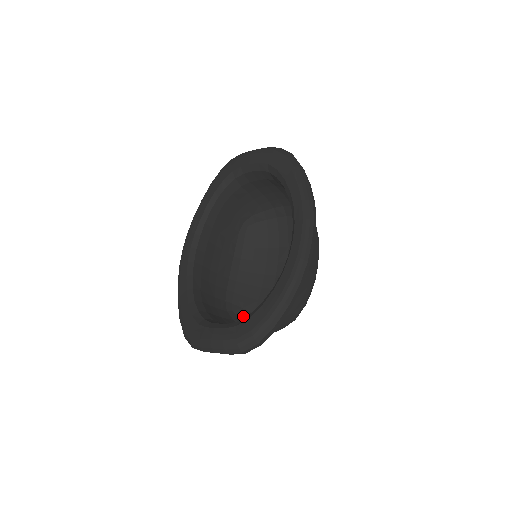
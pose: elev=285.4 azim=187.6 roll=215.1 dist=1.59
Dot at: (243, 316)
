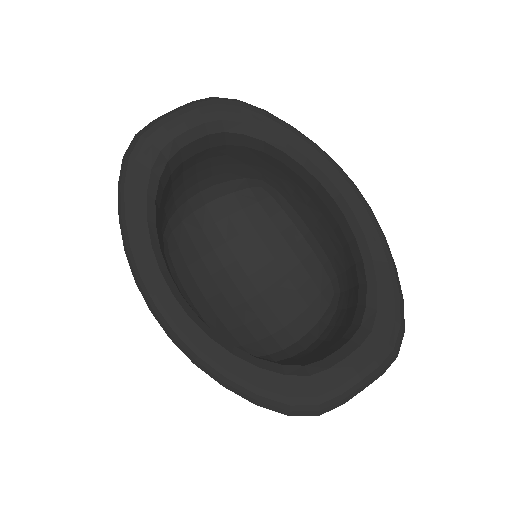
Dot at: (254, 353)
